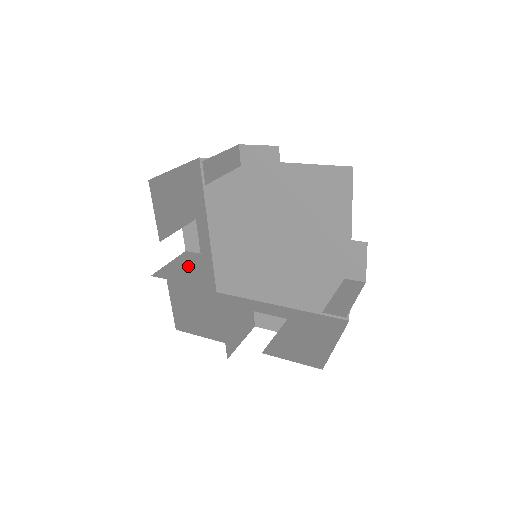
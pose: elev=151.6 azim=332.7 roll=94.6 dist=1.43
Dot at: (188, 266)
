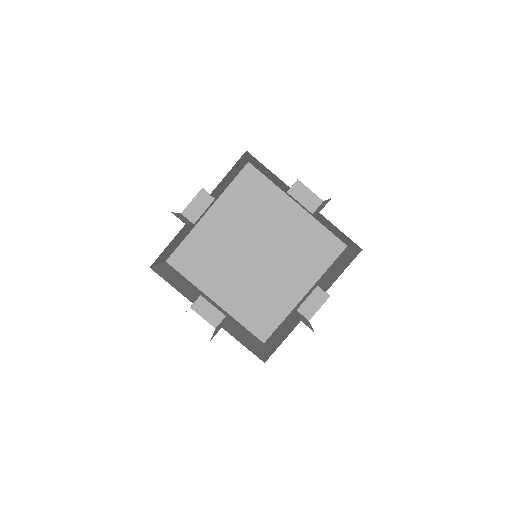
Dot at: (227, 323)
